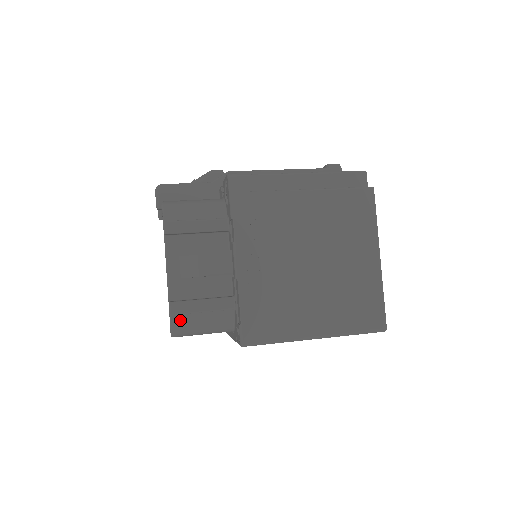
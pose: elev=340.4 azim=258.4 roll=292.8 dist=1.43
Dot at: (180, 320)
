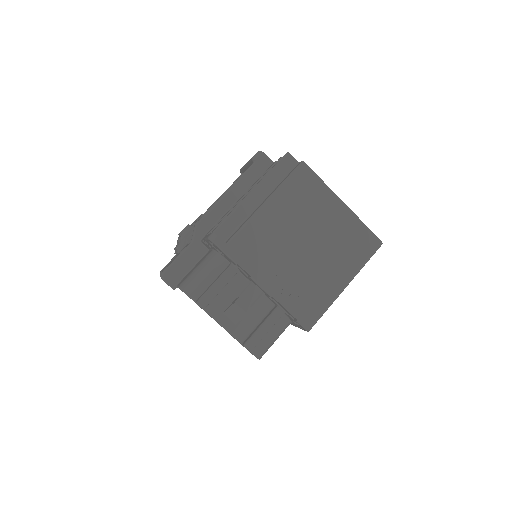
Dot at: (258, 348)
